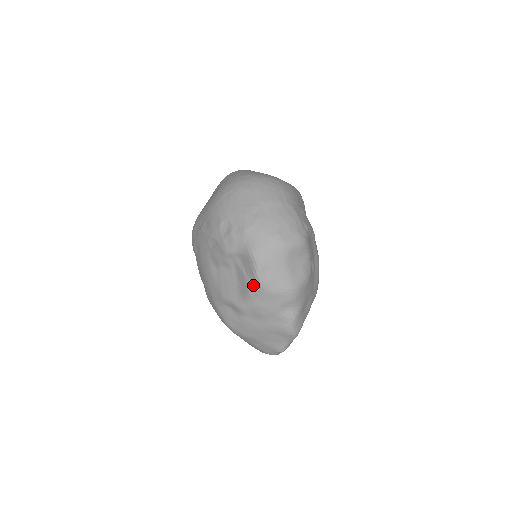
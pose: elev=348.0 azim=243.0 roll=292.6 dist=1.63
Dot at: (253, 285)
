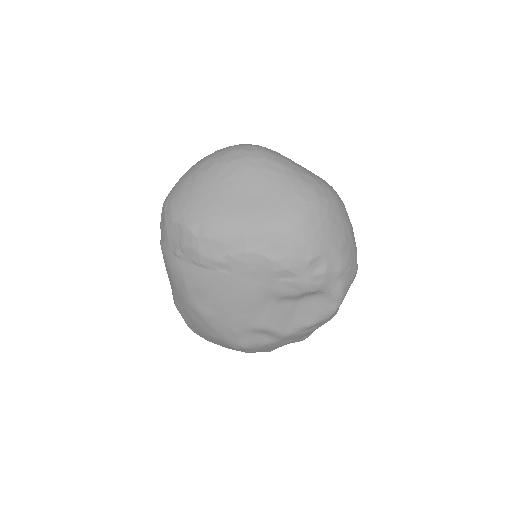
Dot at: (321, 319)
